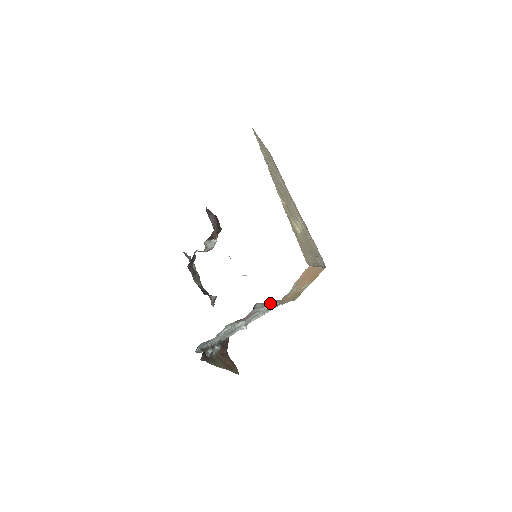
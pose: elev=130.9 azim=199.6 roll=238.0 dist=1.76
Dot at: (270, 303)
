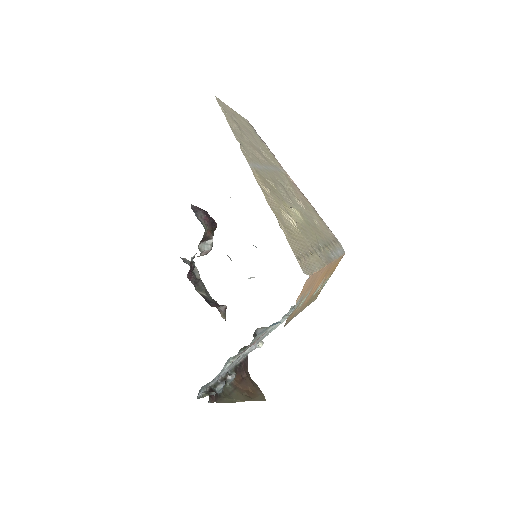
Dot at: (276, 322)
